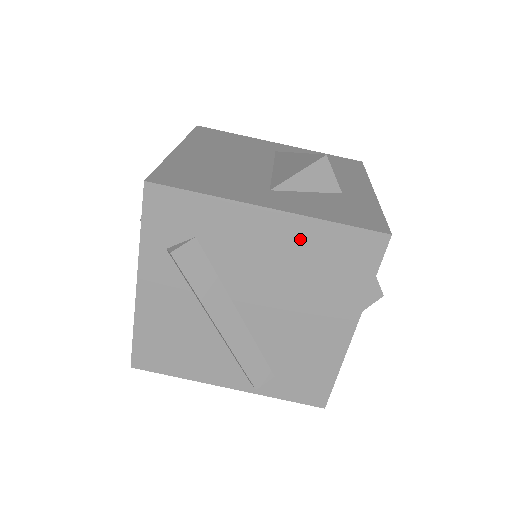
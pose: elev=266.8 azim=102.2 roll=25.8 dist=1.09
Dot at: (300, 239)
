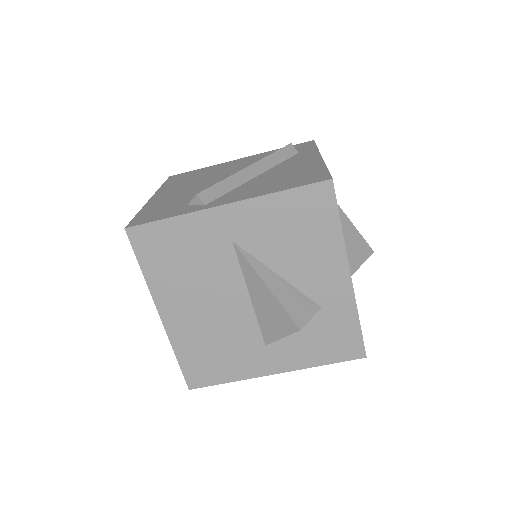
Dot at: occluded
